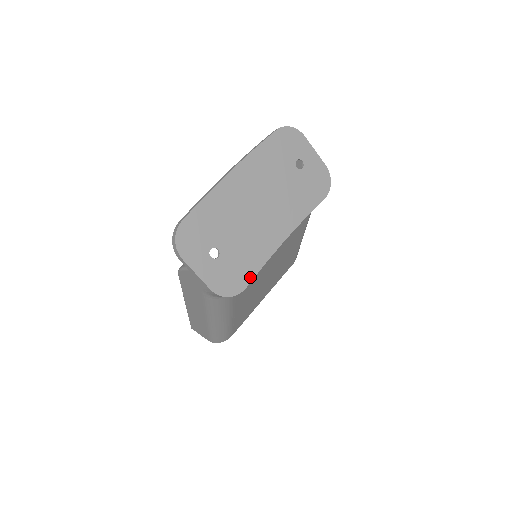
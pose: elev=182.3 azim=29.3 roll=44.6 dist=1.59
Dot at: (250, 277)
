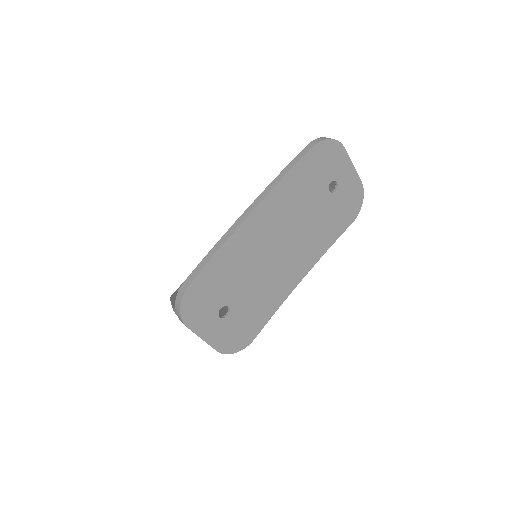
Dot at: (260, 327)
